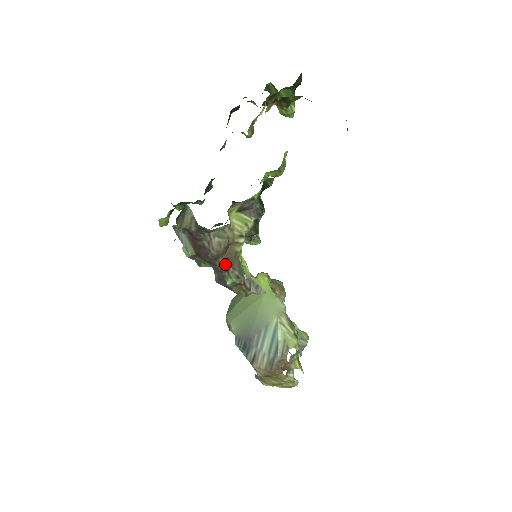
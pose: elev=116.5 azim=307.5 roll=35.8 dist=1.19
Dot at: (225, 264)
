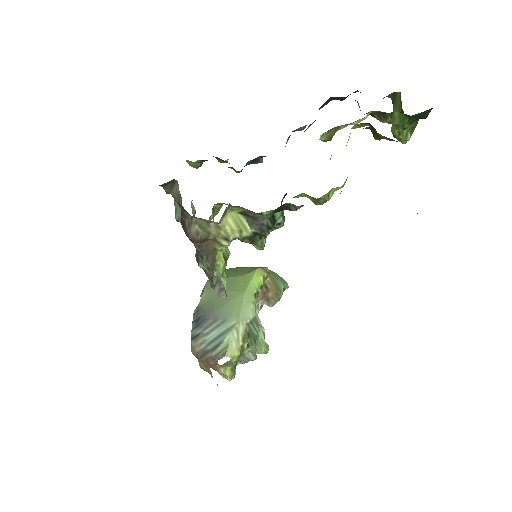
Dot at: (201, 250)
